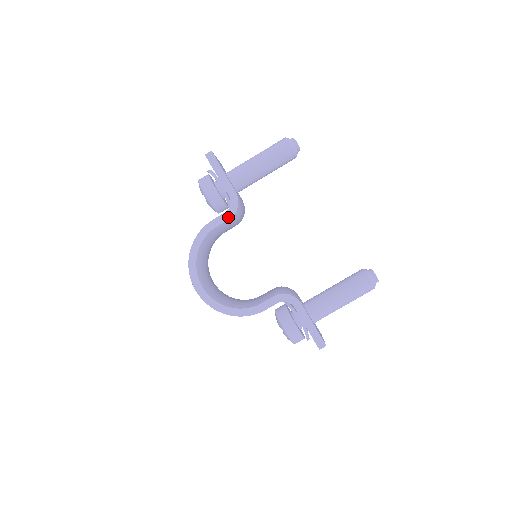
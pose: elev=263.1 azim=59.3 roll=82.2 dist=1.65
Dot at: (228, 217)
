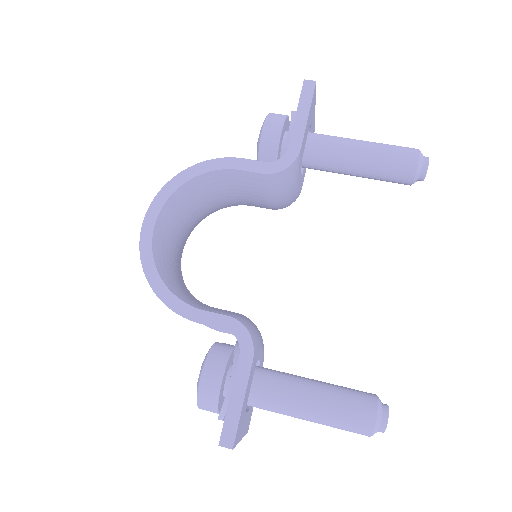
Dot at: (264, 170)
